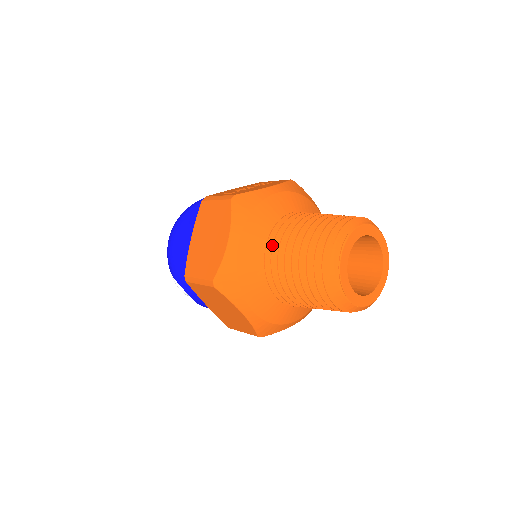
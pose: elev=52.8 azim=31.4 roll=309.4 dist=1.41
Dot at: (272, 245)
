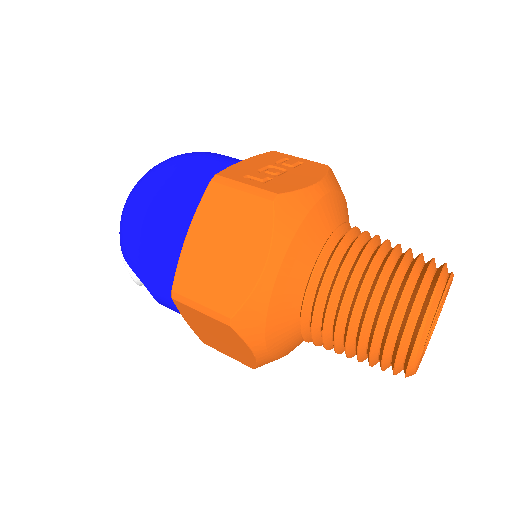
Dot at: (322, 279)
